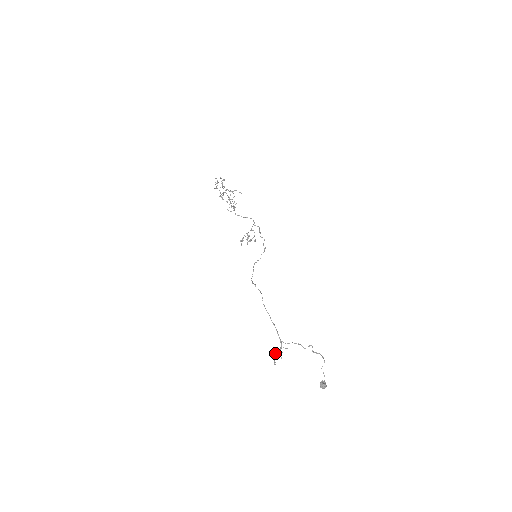
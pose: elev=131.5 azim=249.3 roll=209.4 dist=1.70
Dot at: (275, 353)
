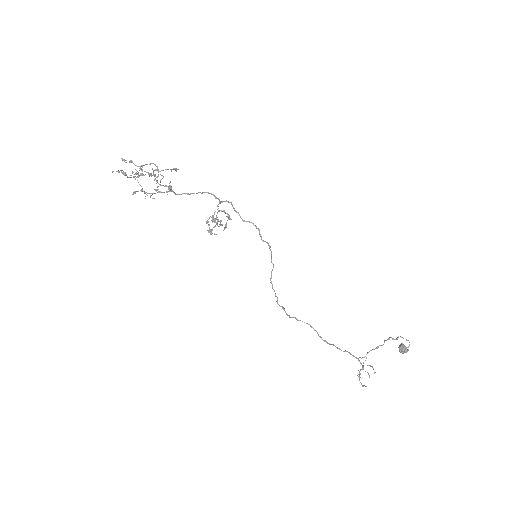
Dot at: (359, 377)
